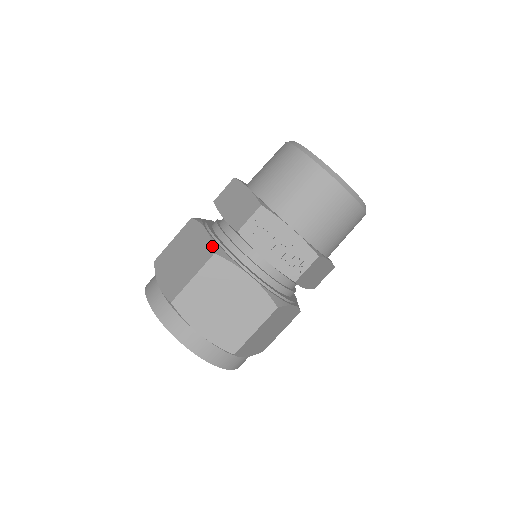
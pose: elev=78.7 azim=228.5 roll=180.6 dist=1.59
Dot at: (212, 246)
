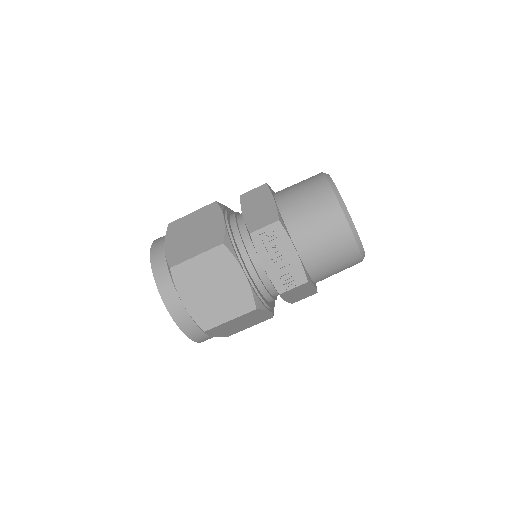
Dot at: (224, 236)
